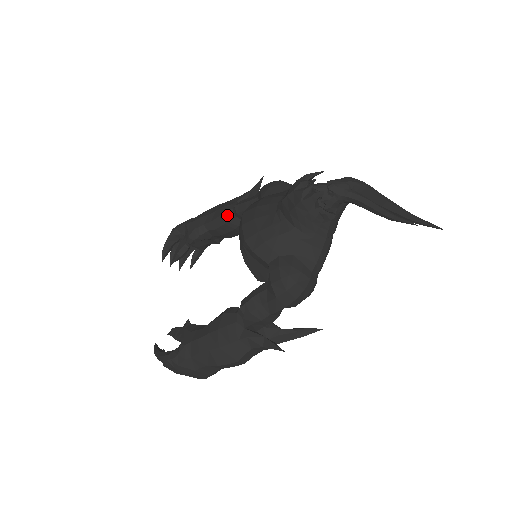
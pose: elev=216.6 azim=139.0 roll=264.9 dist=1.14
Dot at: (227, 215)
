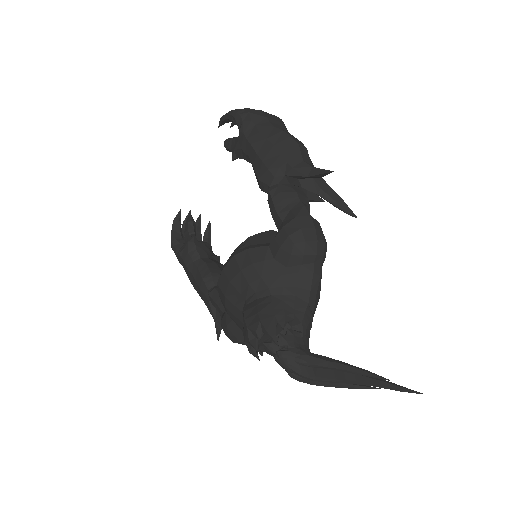
Dot at: (263, 186)
